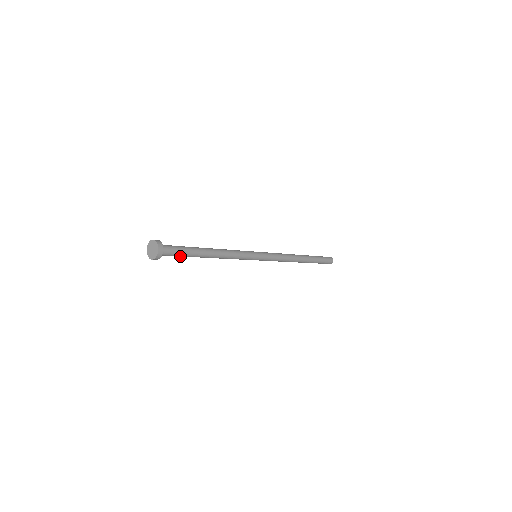
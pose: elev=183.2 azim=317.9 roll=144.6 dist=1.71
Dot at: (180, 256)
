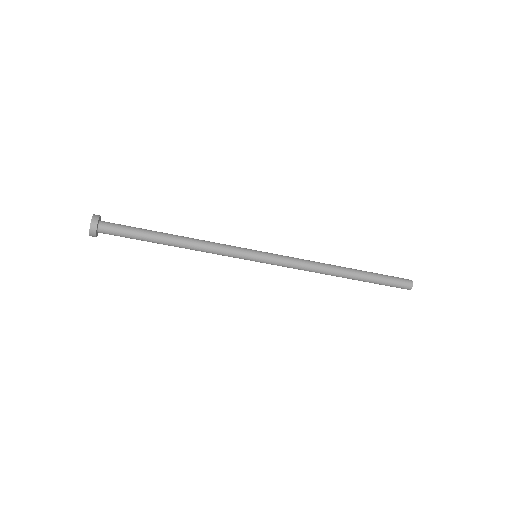
Dot at: (130, 238)
